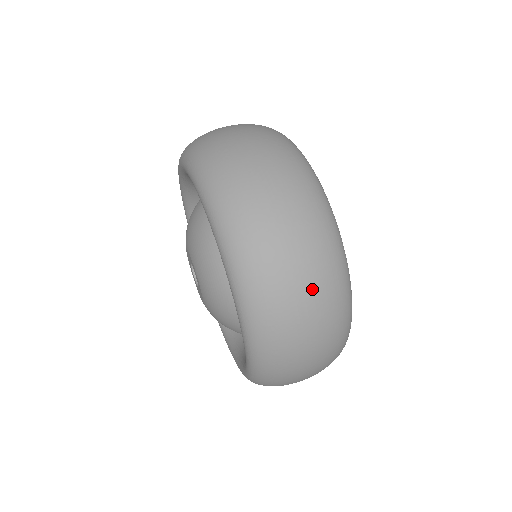
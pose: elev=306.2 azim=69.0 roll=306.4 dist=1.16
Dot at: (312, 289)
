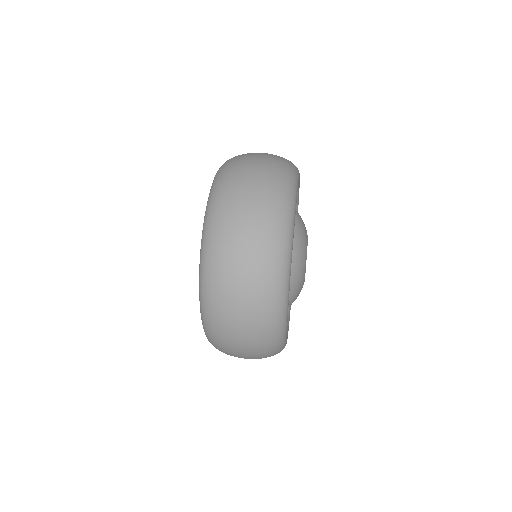
Dot at: (247, 346)
